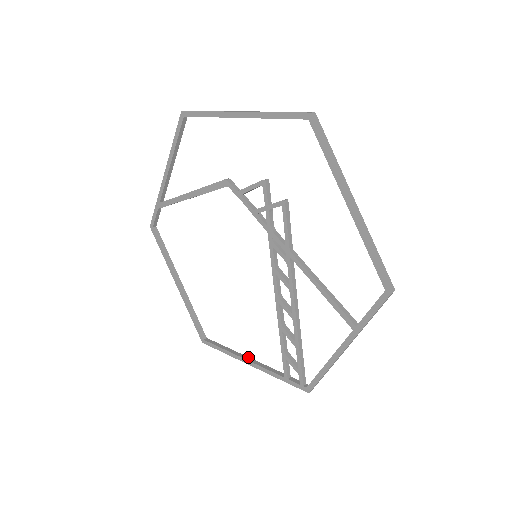
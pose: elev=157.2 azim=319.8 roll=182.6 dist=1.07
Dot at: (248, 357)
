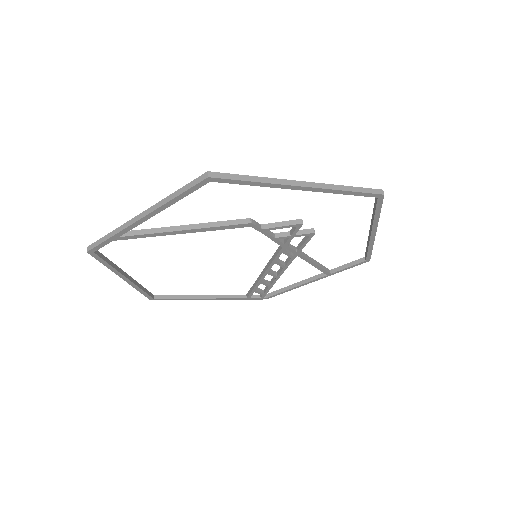
Dot at: (207, 295)
